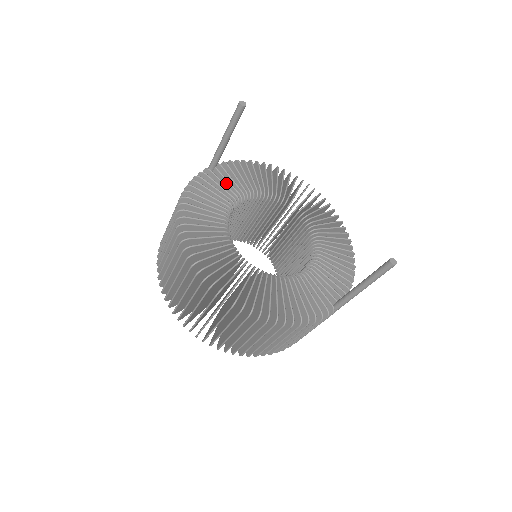
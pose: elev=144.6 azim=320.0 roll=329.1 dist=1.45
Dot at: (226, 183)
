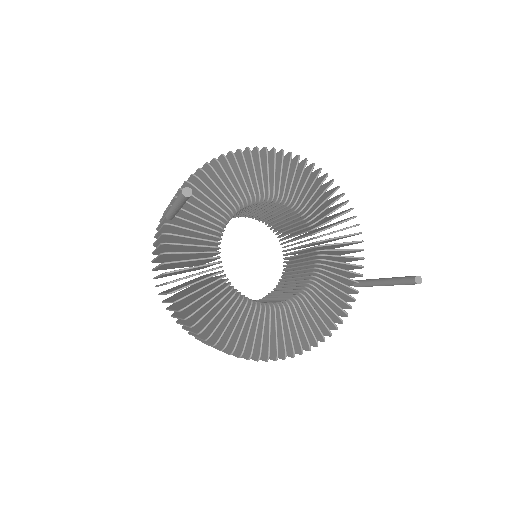
Dot at: (196, 225)
